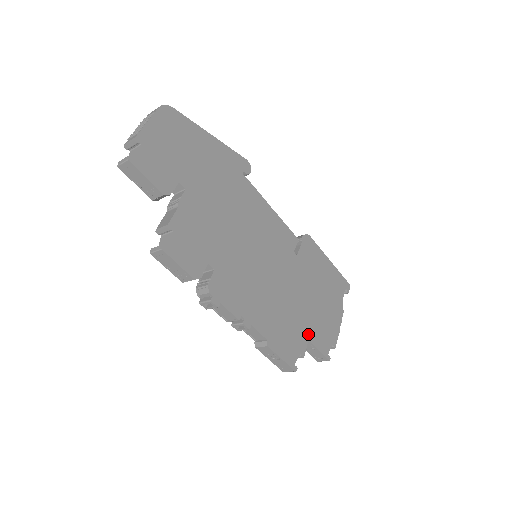
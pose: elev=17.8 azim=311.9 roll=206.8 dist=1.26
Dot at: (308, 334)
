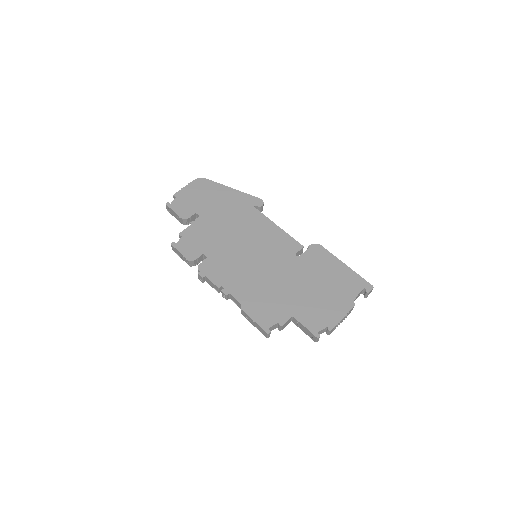
Dot at: (294, 312)
